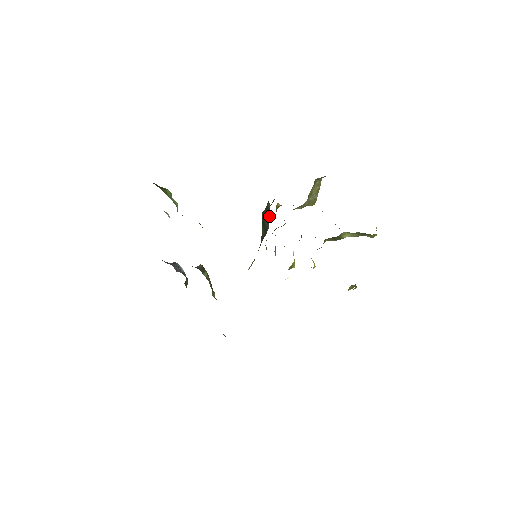
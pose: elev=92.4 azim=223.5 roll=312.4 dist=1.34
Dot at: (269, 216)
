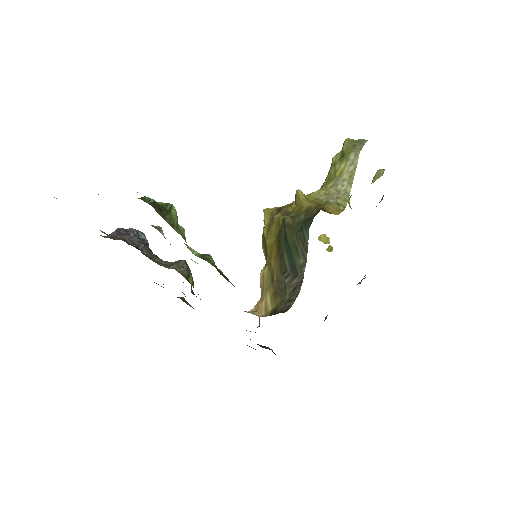
Dot at: (305, 256)
